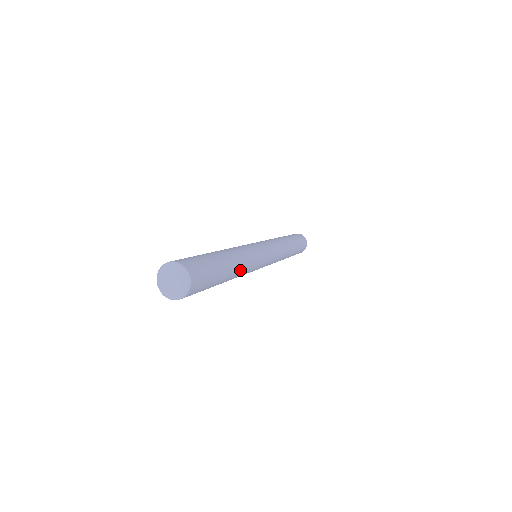
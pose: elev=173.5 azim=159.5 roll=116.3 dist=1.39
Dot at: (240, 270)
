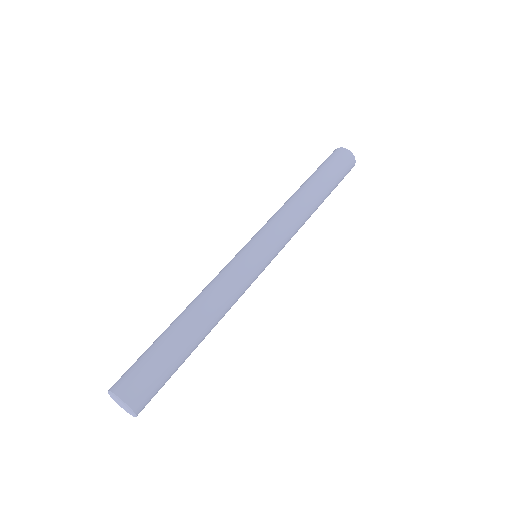
Dot at: (216, 322)
